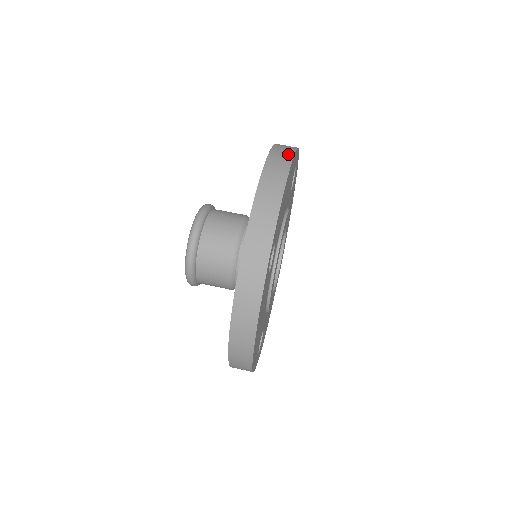
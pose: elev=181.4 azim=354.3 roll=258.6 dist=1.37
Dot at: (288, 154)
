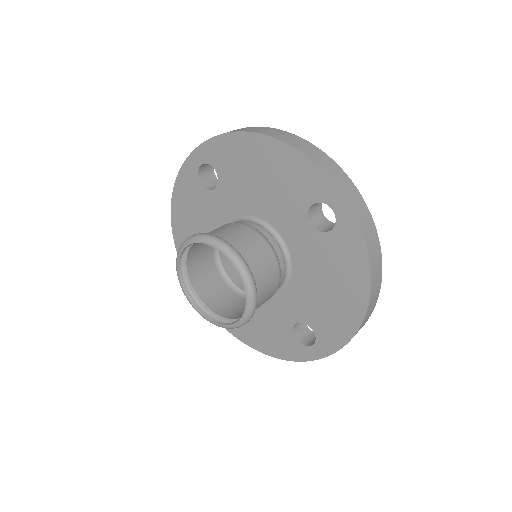
Dot at: (257, 127)
